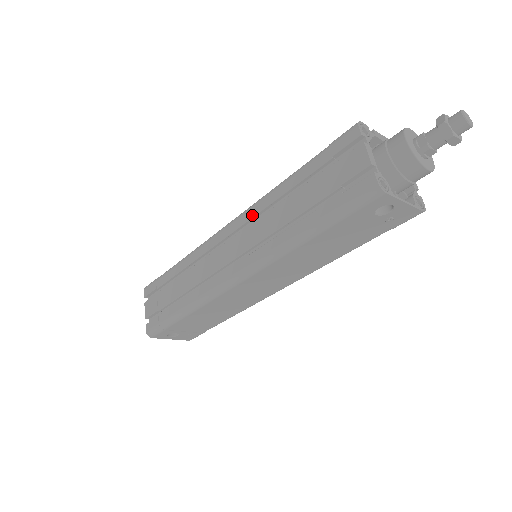
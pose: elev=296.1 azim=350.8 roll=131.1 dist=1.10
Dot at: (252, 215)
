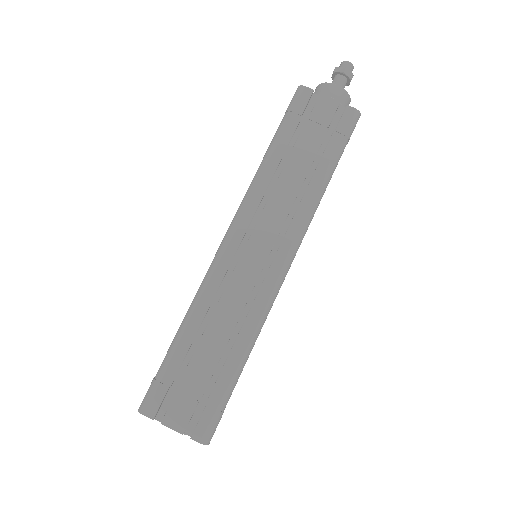
Dot at: (256, 205)
